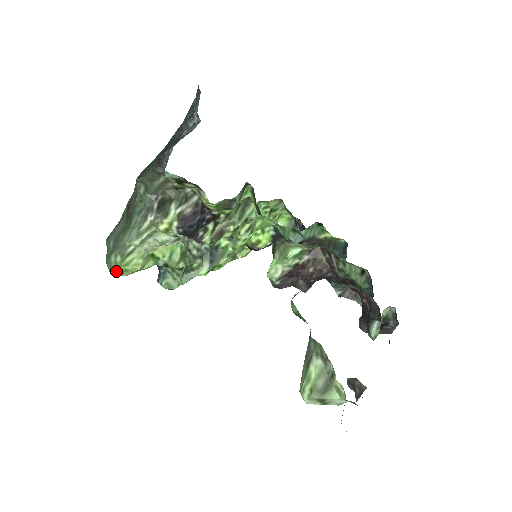
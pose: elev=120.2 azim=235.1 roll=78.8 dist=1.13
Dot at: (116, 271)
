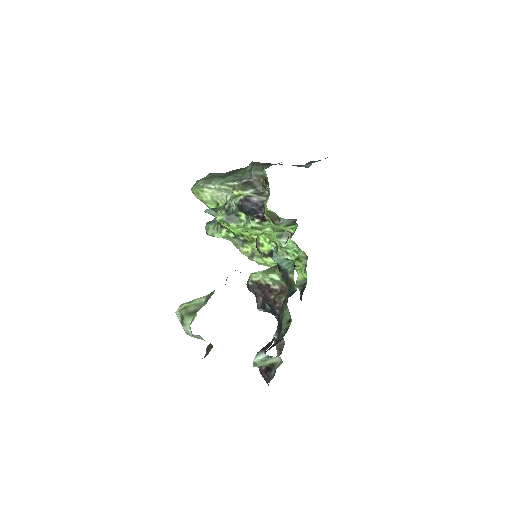
Dot at: (195, 189)
